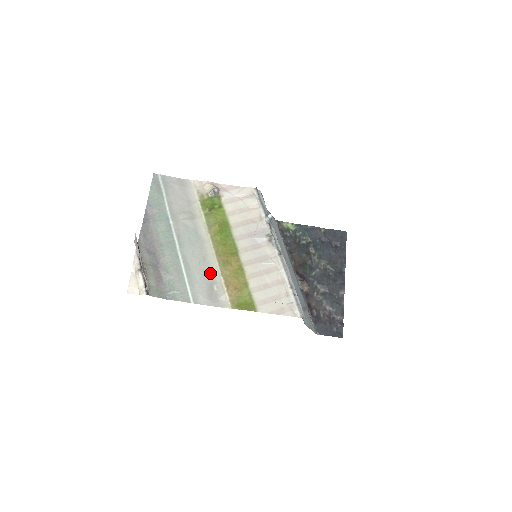
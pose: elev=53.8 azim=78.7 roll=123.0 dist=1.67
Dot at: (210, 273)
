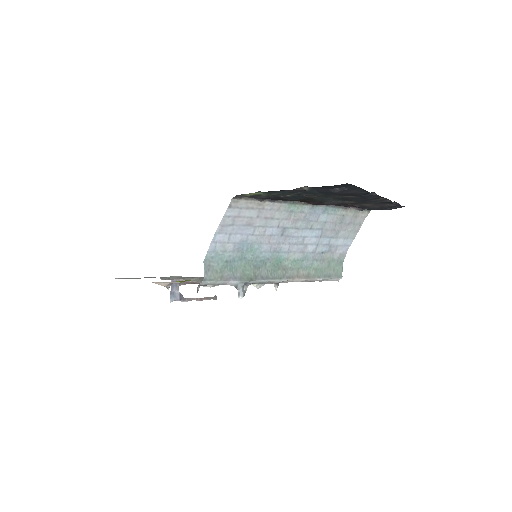
Dot at: occluded
